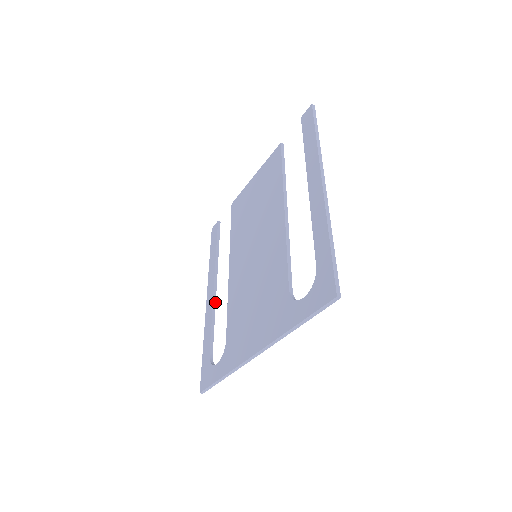
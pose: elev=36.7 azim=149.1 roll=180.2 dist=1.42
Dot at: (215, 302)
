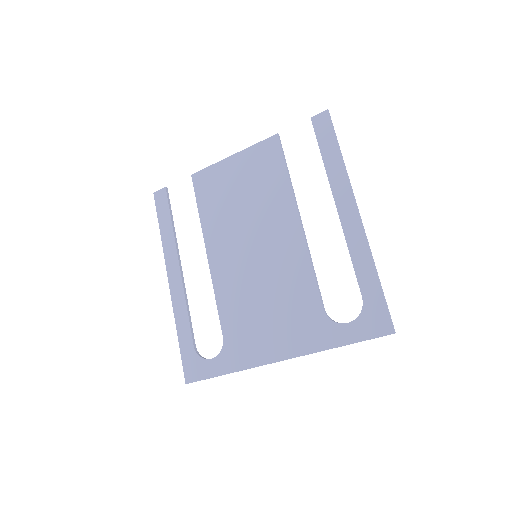
Dot at: occluded
